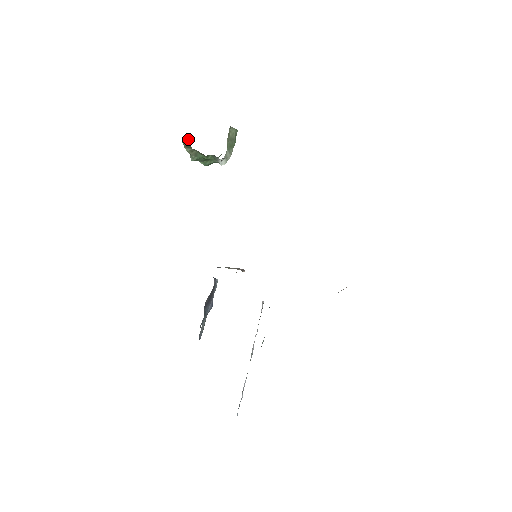
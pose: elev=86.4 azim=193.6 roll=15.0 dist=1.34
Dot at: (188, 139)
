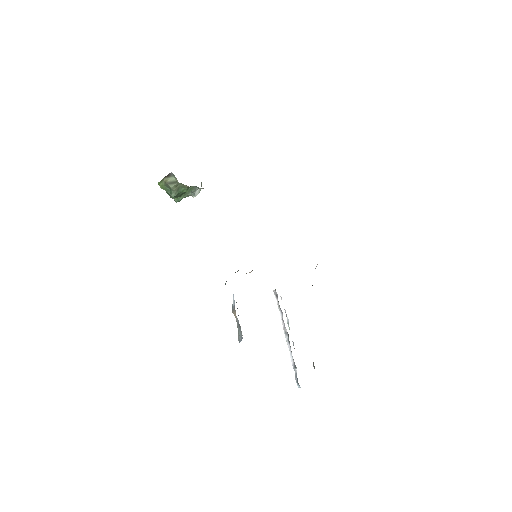
Dot at: (171, 176)
